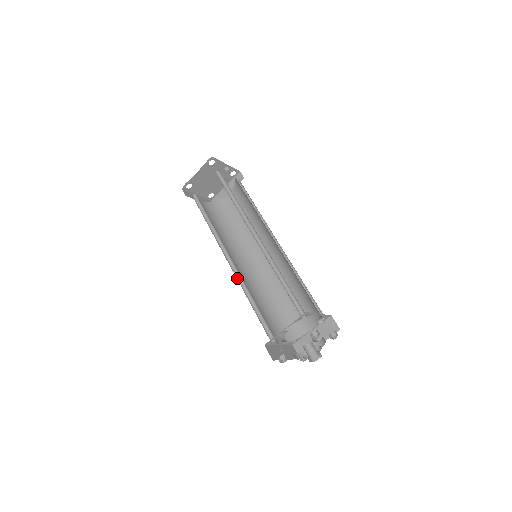
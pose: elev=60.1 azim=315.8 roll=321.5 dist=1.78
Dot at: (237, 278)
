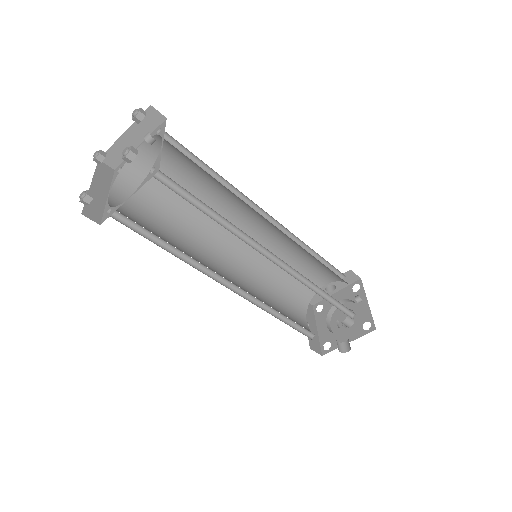
Dot at: (250, 300)
